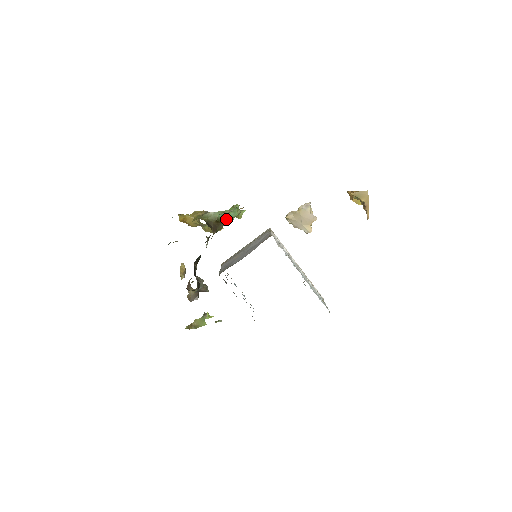
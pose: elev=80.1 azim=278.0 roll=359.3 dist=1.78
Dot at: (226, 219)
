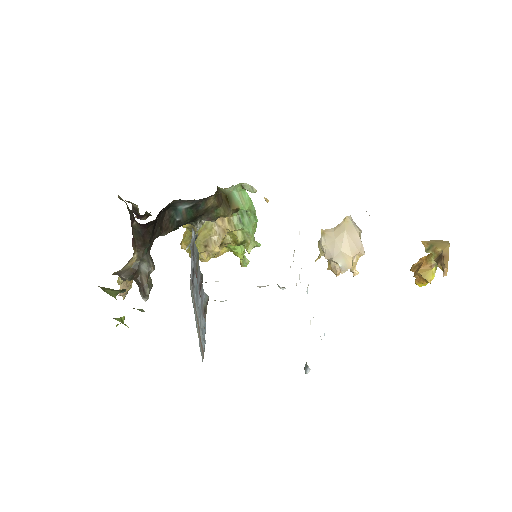
Dot at: (235, 222)
